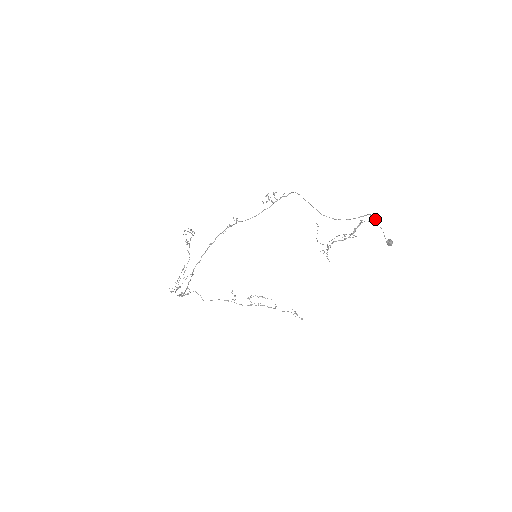
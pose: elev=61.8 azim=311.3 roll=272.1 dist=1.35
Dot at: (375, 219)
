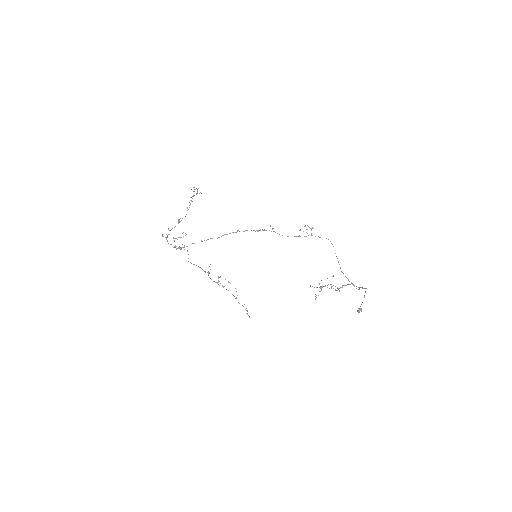
Dot at: occluded
